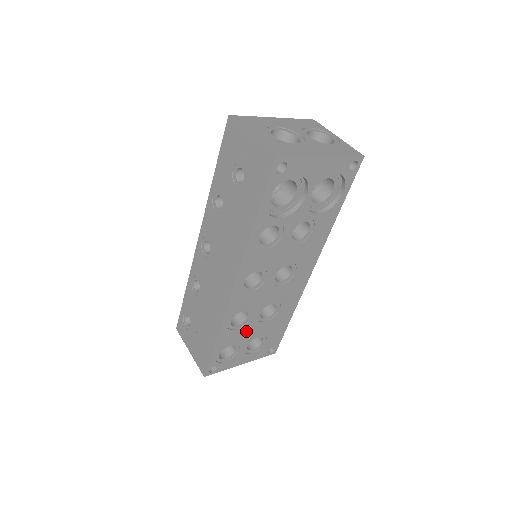
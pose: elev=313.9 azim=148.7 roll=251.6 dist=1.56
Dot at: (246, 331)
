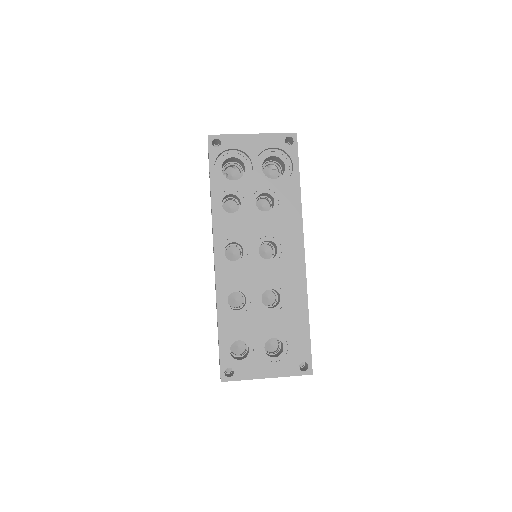
Dot at: (252, 322)
